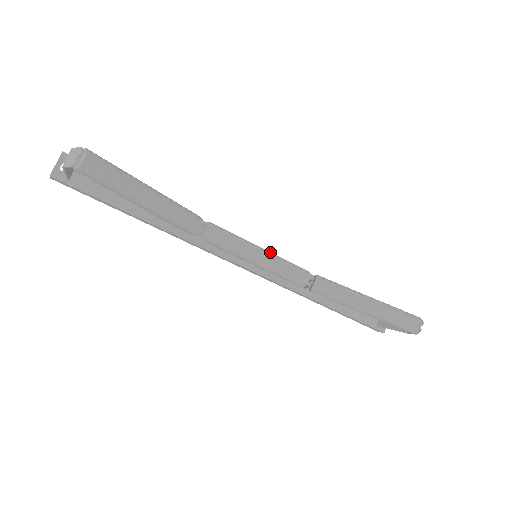
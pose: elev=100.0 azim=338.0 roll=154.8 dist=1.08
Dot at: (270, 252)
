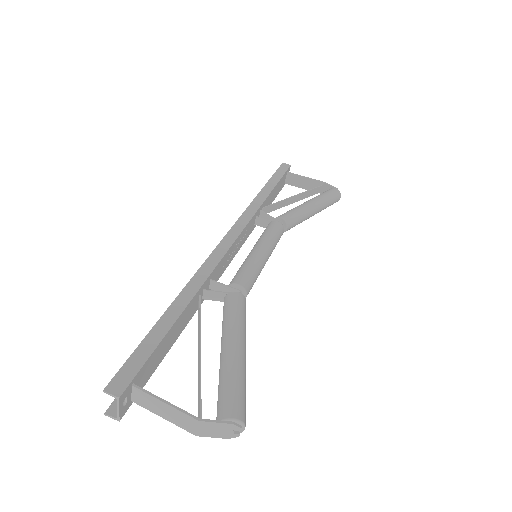
Dot at: (267, 246)
